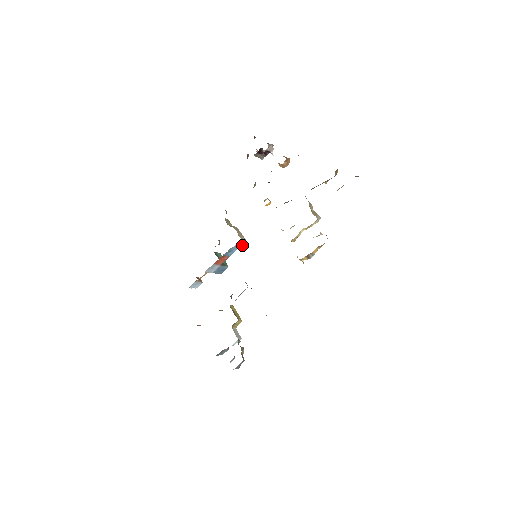
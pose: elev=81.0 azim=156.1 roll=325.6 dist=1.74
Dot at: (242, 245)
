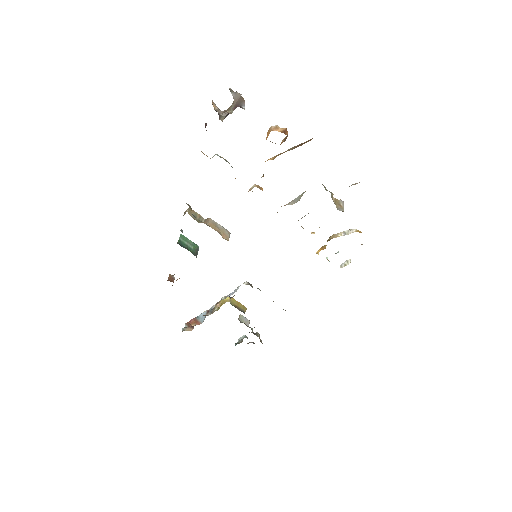
Dot at: occluded
